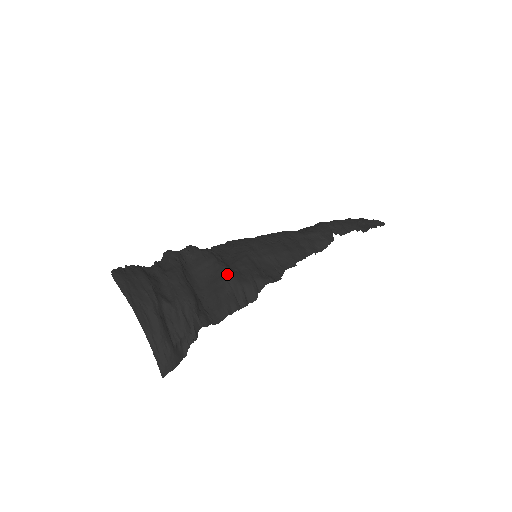
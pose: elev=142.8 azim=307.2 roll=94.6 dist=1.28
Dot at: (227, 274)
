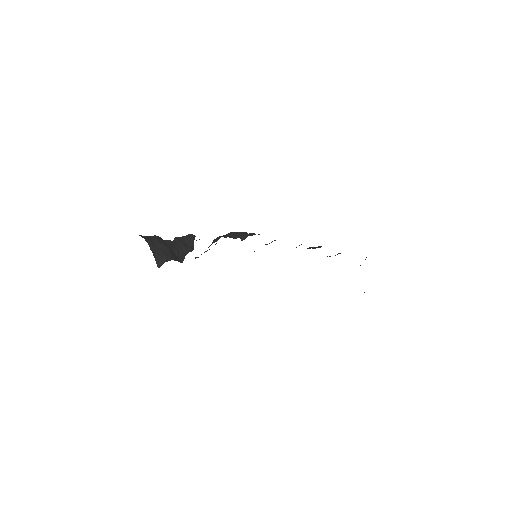
Dot at: occluded
